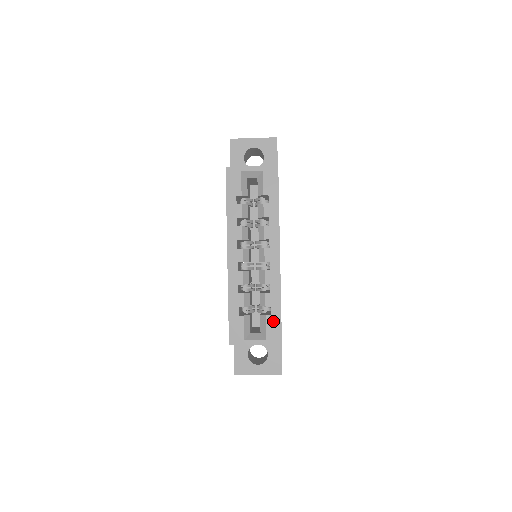
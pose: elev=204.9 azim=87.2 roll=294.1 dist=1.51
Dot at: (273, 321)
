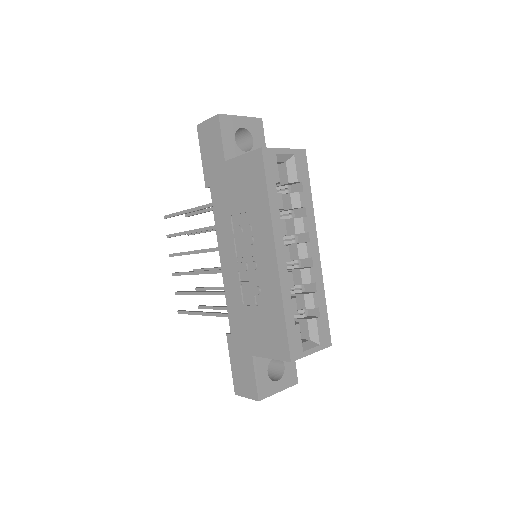
Dot at: (322, 323)
